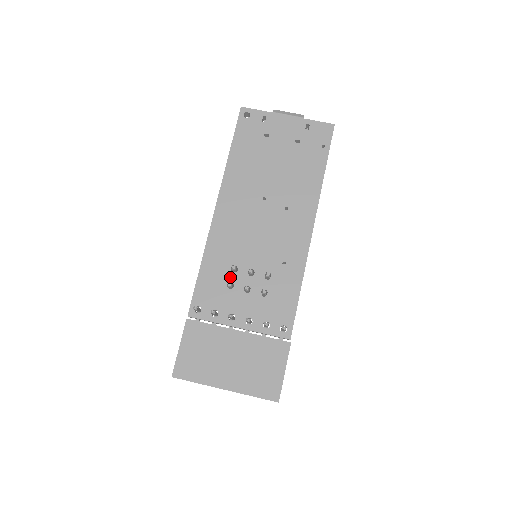
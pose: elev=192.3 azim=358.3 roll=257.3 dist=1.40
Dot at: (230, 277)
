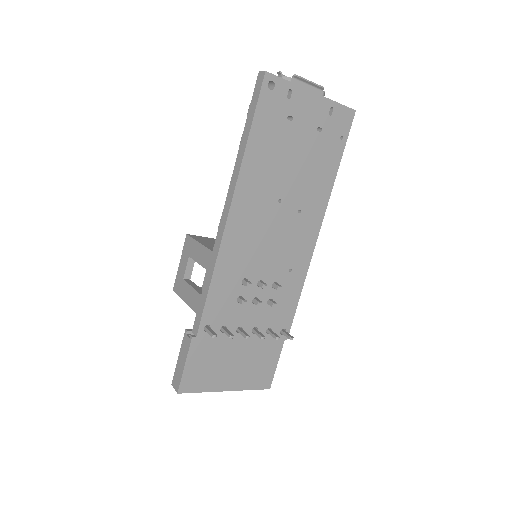
Dot at: (240, 291)
